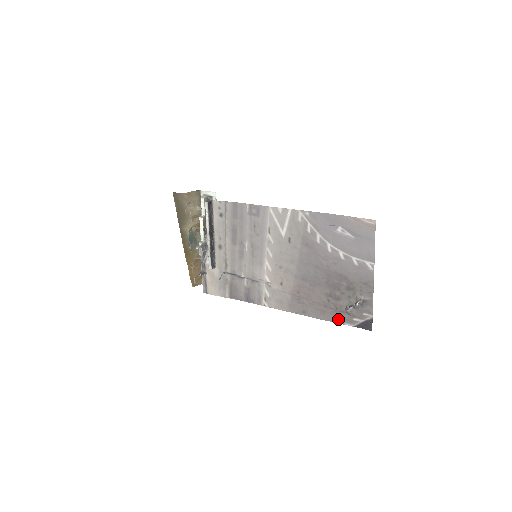
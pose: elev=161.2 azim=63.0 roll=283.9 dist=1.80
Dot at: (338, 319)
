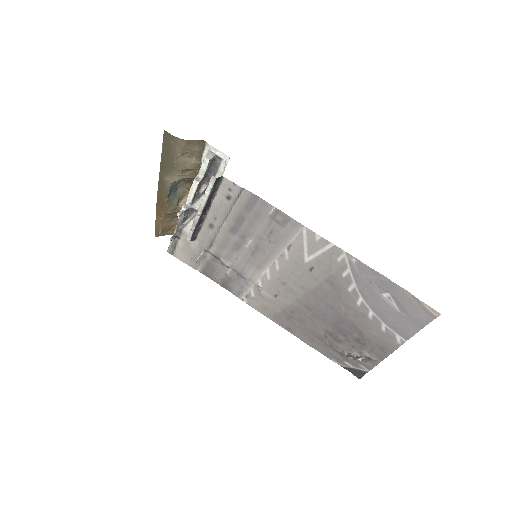
Dot at: (327, 353)
